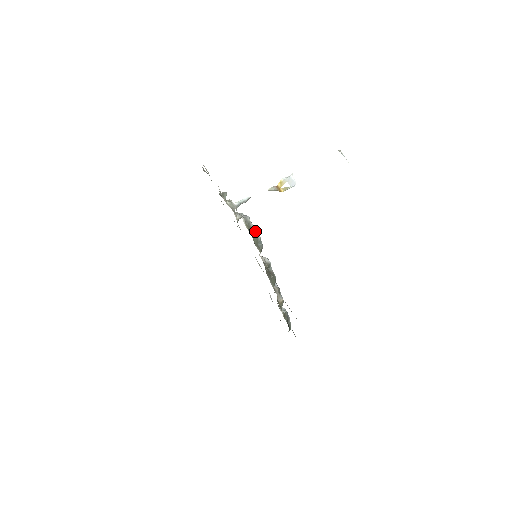
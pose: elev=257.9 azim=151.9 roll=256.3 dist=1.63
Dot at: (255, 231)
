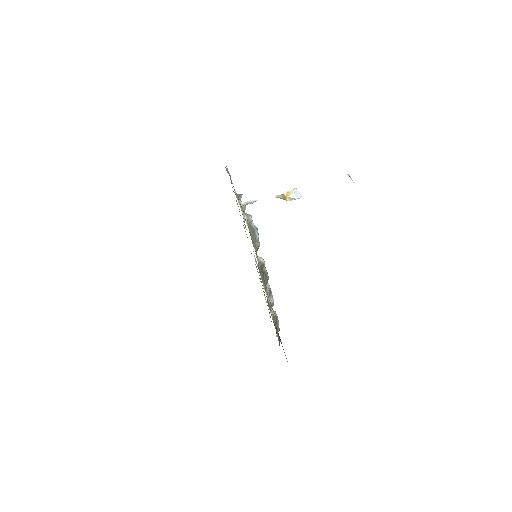
Dot at: (255, 230)
